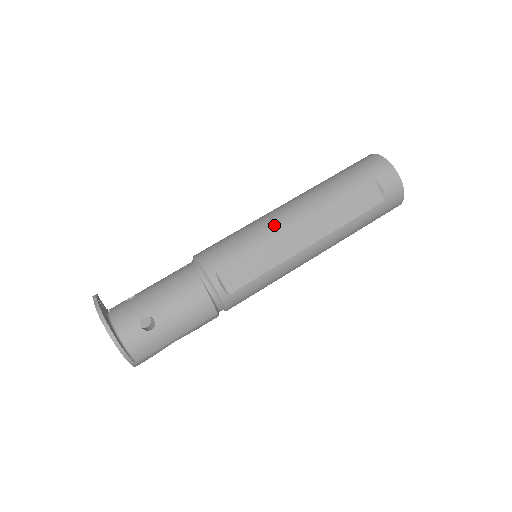
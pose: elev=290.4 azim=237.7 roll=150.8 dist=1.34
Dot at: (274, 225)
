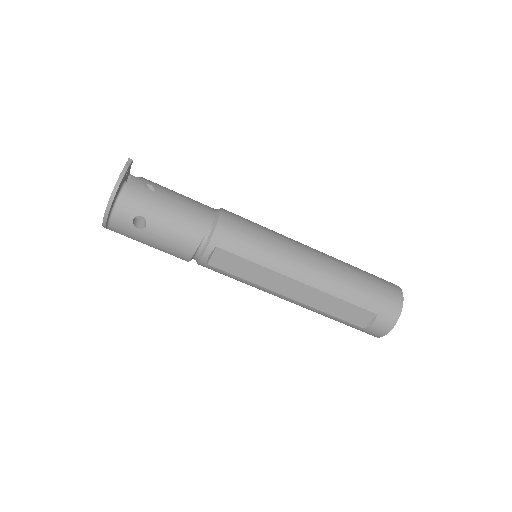
Dot at: (286, 264)
